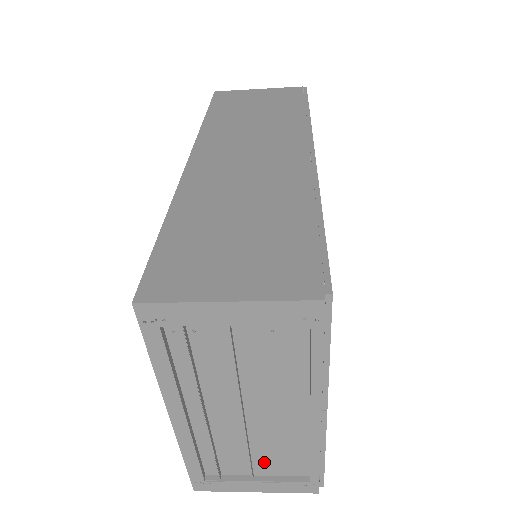
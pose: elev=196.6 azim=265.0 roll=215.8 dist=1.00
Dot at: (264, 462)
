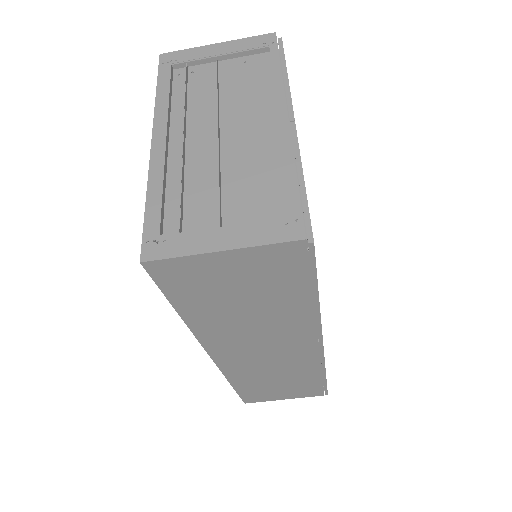
Dot at: (236, 203)
